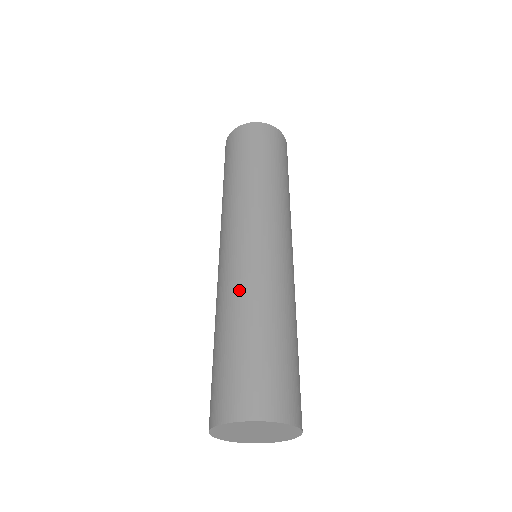
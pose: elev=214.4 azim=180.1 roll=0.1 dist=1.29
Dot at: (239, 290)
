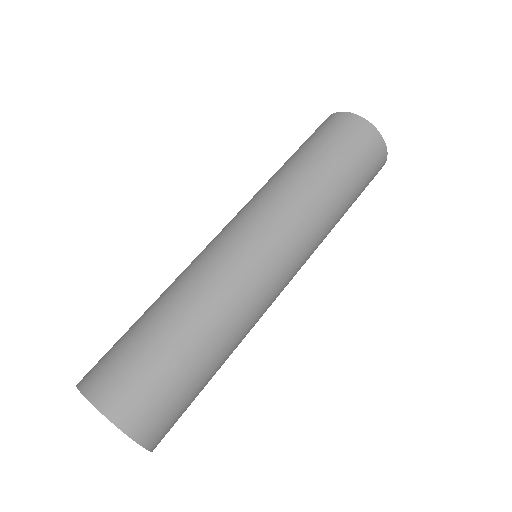
Dot at: occluded
